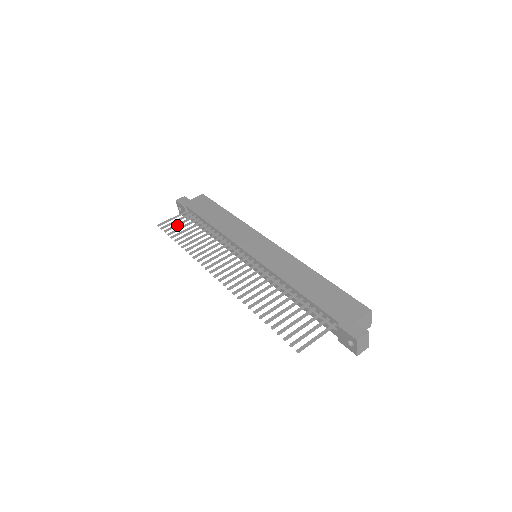
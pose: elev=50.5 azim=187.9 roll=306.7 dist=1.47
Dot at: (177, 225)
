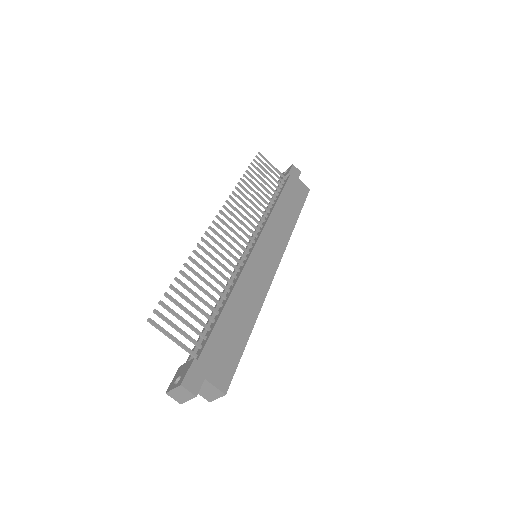
Dot at: (265, 170)
